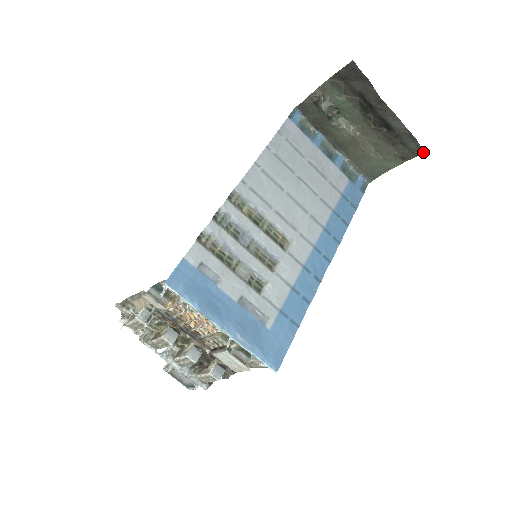
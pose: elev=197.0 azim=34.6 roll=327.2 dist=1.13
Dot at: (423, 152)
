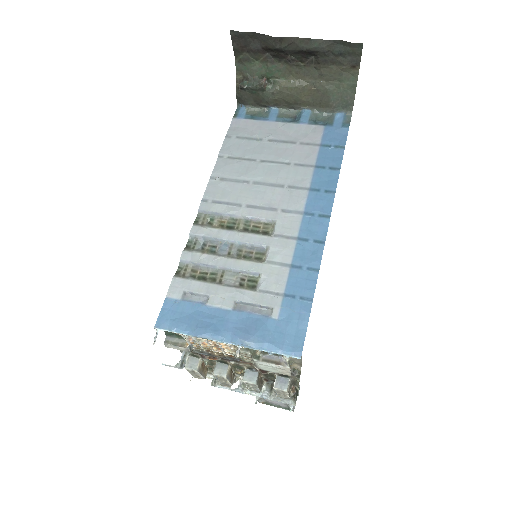
Dot at: (360, 45)
